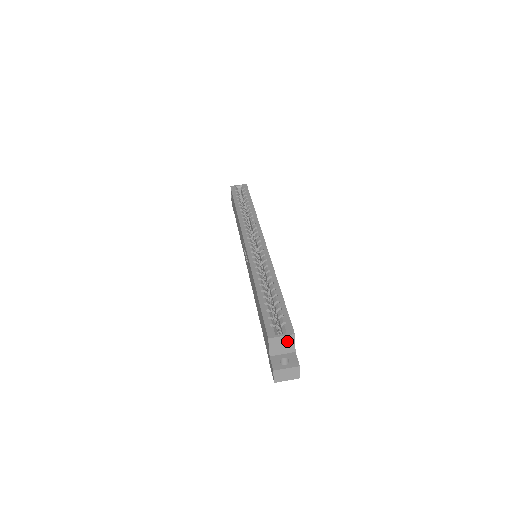
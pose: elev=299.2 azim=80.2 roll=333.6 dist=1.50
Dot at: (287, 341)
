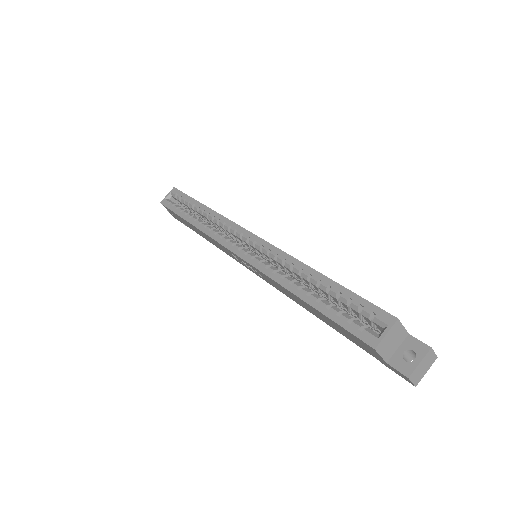
Dot at: (394, 333)
